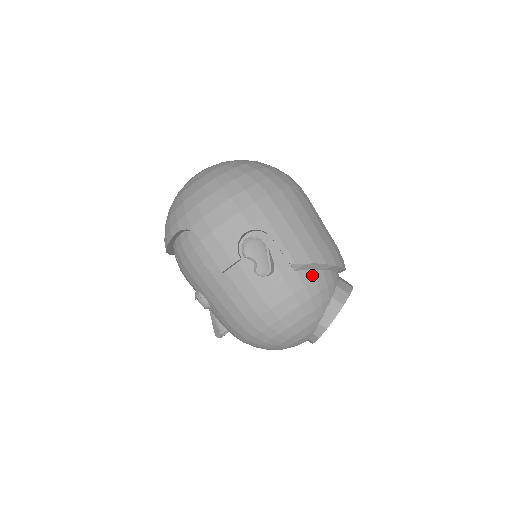
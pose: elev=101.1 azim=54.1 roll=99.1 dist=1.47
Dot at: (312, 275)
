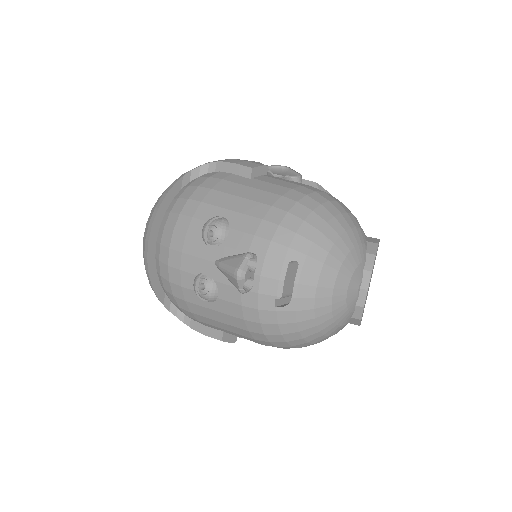
Dot at: occluded
